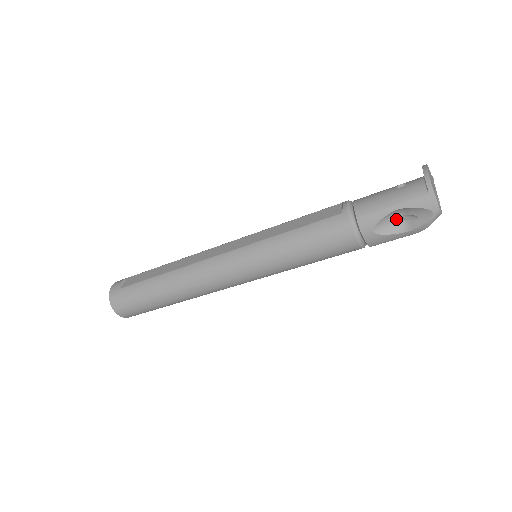
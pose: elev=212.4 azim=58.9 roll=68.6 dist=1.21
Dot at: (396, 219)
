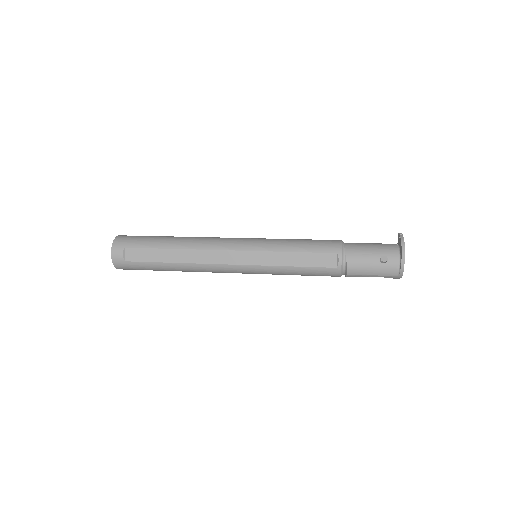
Dot at: occluded
